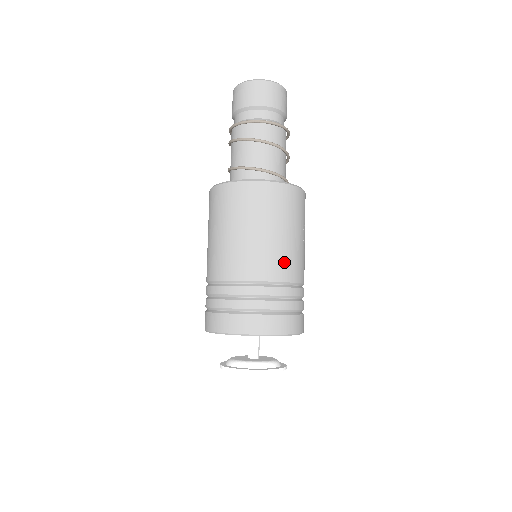
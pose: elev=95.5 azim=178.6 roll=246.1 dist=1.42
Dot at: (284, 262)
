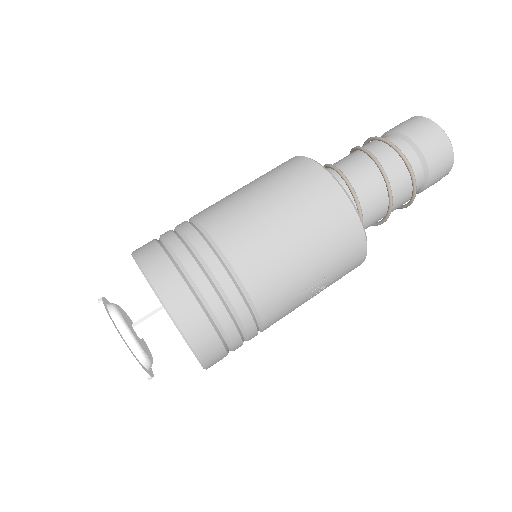
Dot at: (262, 261)
